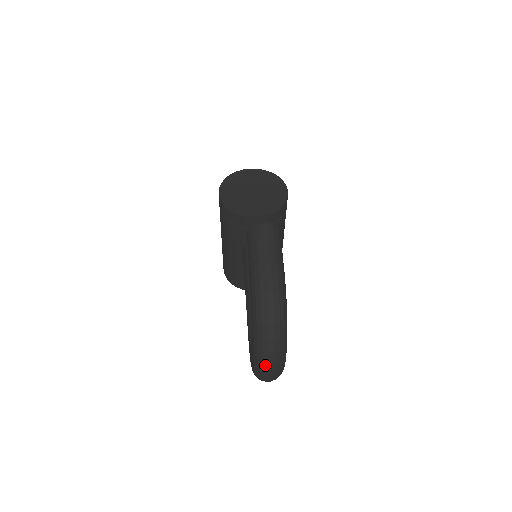
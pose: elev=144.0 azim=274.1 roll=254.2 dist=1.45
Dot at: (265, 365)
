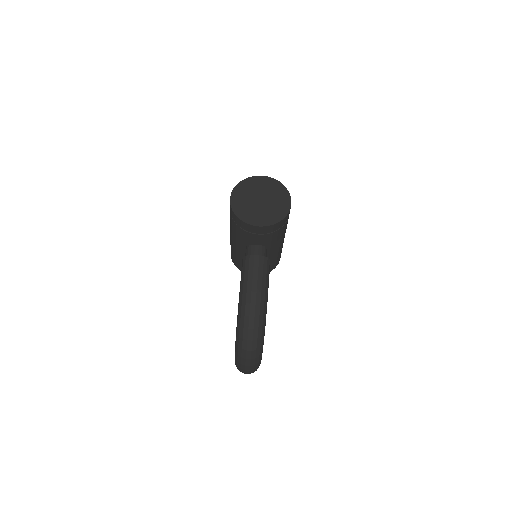
Dot at: (243, 366)
